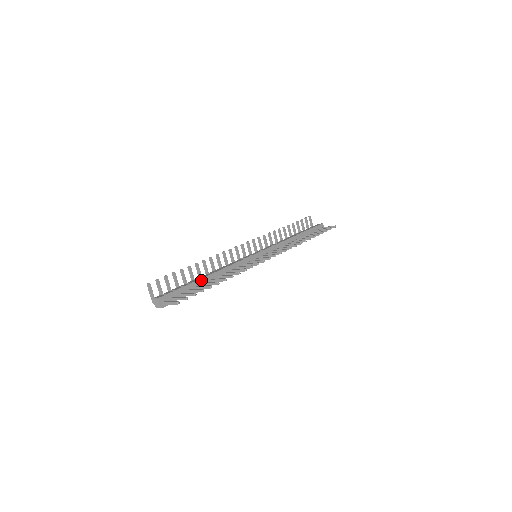
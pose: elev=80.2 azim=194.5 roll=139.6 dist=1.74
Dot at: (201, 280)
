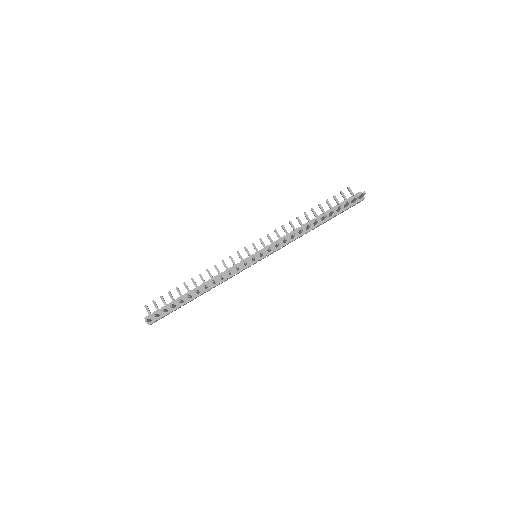
Dot at: (187, 294)
